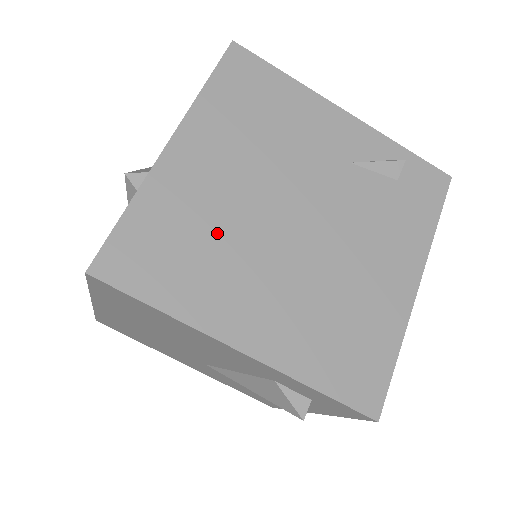
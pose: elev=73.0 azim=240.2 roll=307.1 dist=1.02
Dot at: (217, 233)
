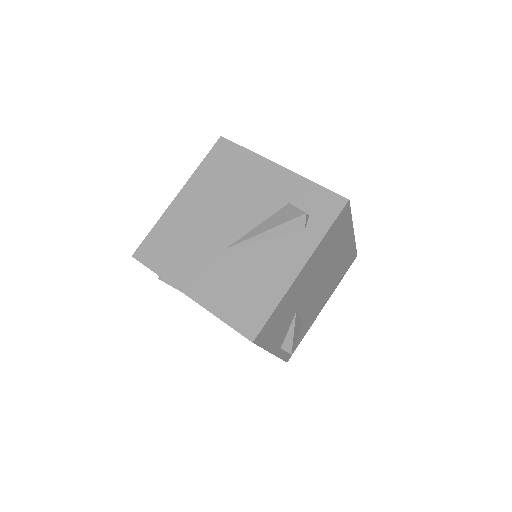
Dot at: occluded
